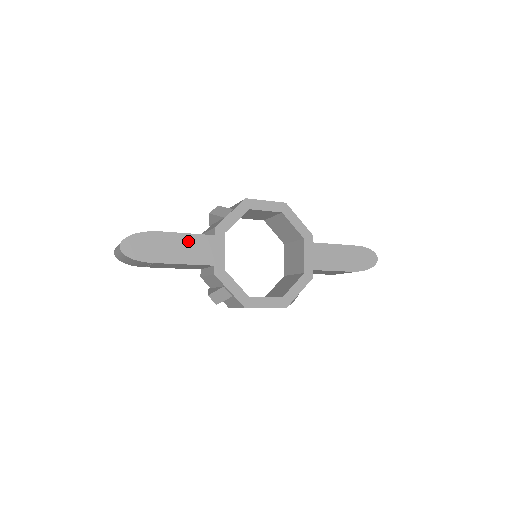
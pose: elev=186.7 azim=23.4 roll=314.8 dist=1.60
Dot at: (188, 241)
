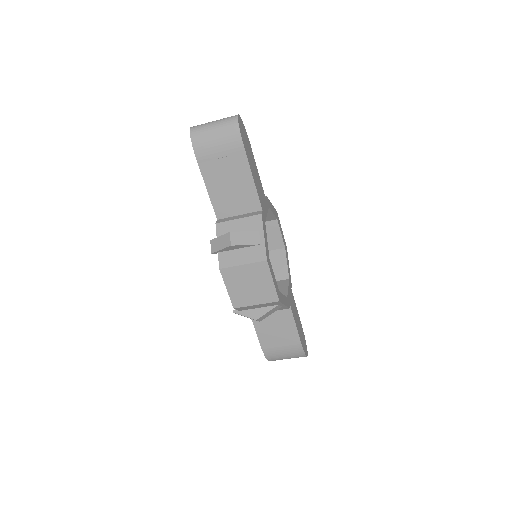
Dot at: (258, 177)
